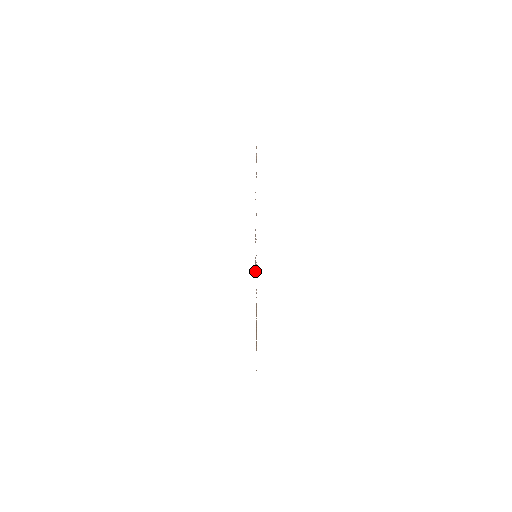
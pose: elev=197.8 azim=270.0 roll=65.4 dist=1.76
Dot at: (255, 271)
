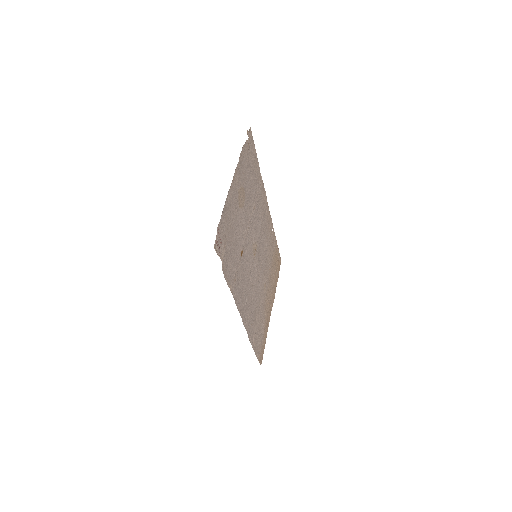
Dot at: (251, 288)
